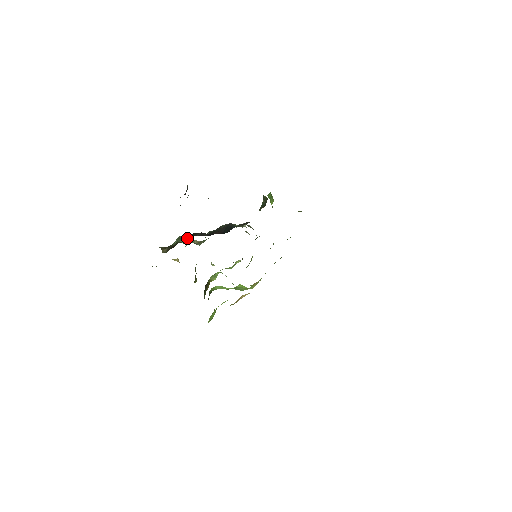
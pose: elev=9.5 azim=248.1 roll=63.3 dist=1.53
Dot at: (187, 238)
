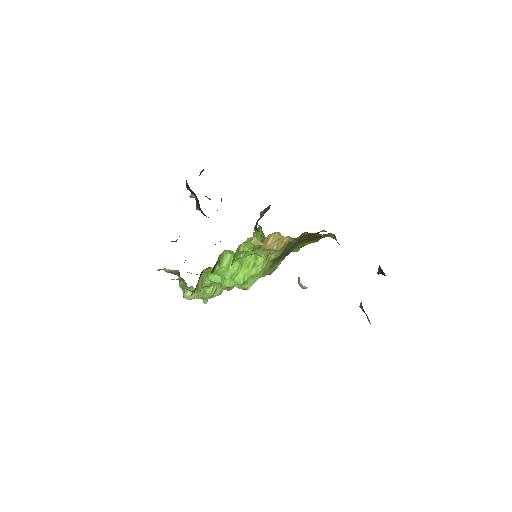
Dot at: occluded
